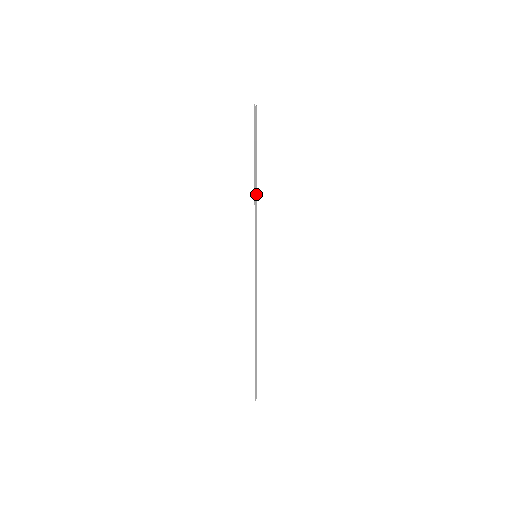
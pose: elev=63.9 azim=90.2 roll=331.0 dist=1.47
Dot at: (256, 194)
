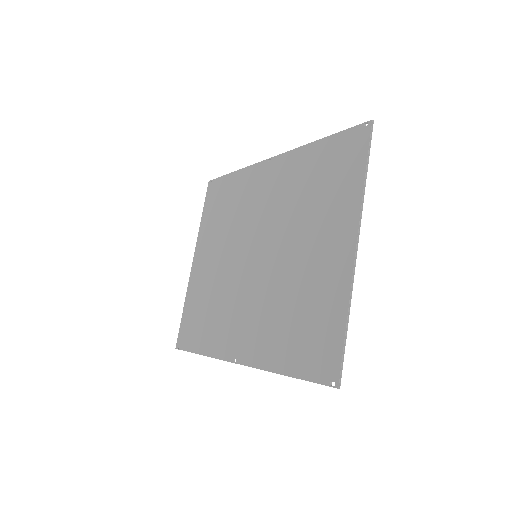
Dot at: occluded
